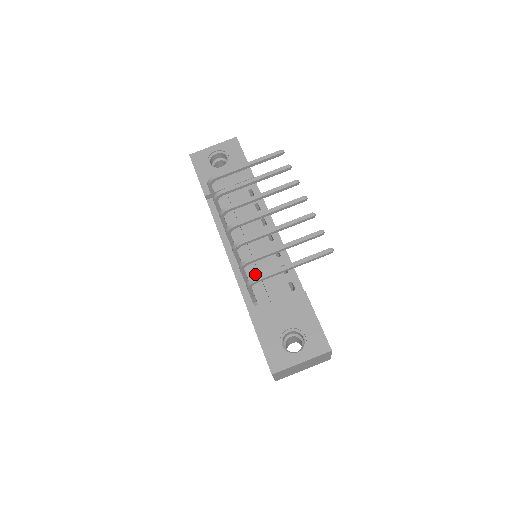
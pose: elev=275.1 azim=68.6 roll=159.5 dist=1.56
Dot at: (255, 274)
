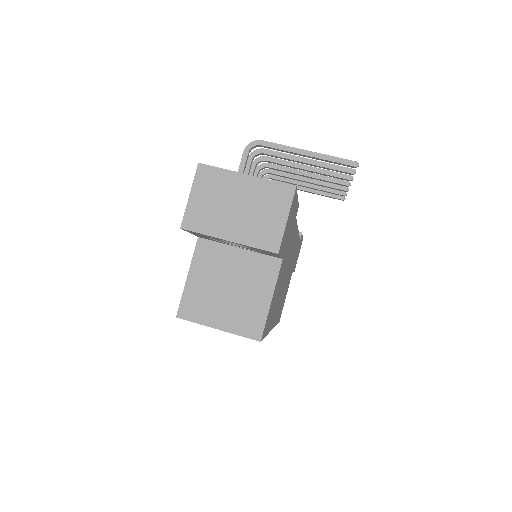
Dot at: occluded
